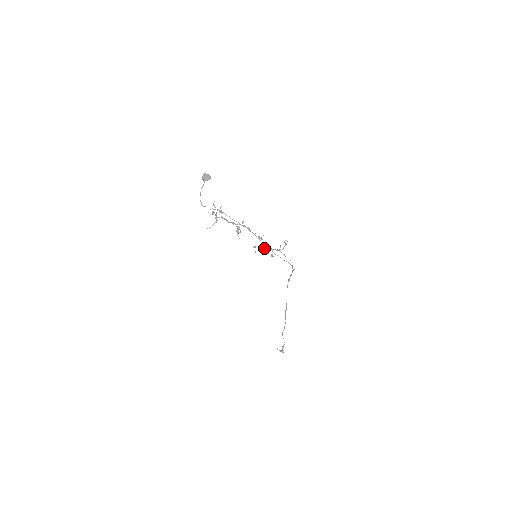
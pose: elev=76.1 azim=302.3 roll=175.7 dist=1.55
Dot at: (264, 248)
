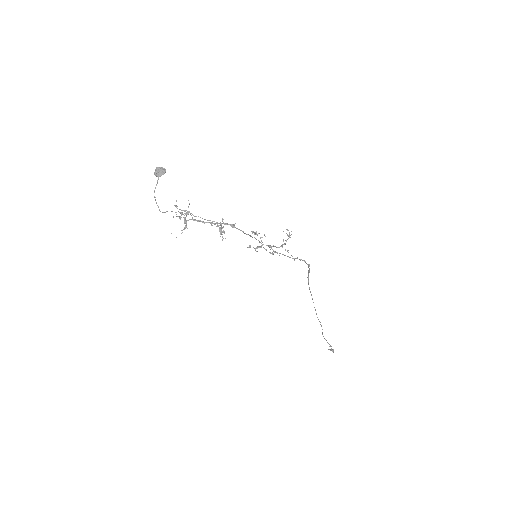
Dot at: (260, 247)
